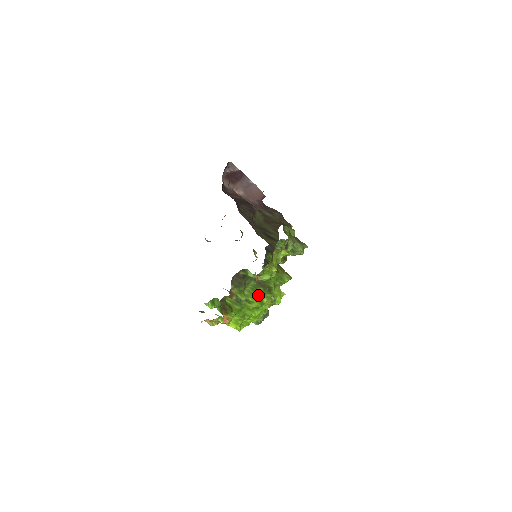
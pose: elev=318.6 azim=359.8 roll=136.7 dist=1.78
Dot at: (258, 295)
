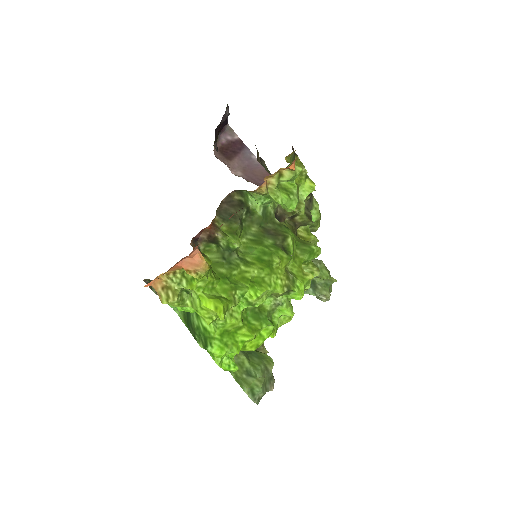
Dot at: (264, 249)
